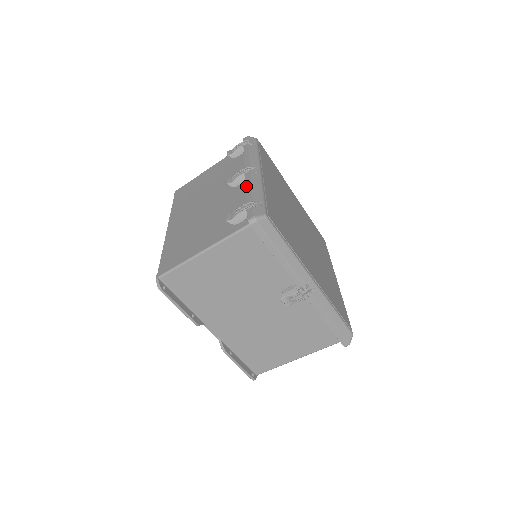
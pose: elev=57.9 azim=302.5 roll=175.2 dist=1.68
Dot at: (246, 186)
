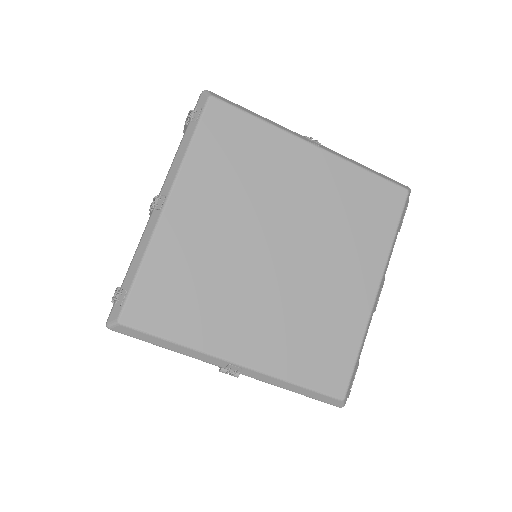
Dot at: occluded
